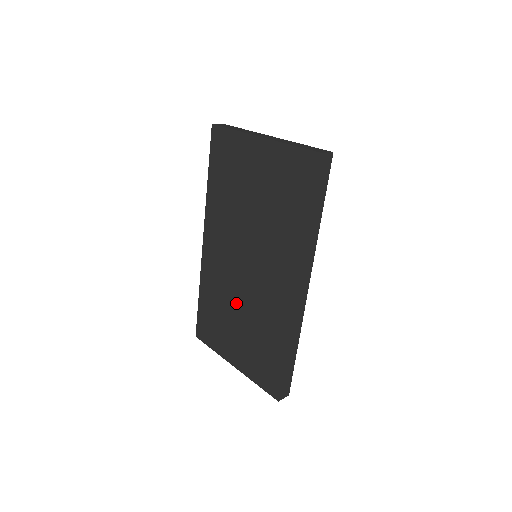
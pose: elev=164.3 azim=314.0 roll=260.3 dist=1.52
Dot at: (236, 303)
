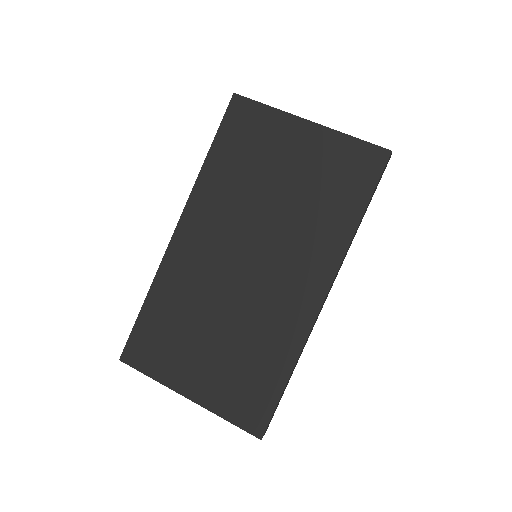
Dot at: (217, 312)
